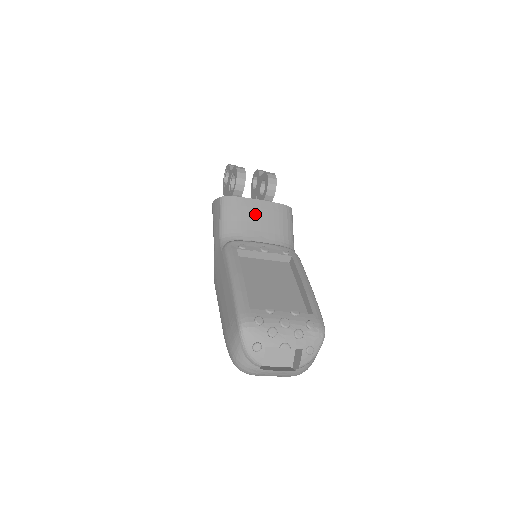
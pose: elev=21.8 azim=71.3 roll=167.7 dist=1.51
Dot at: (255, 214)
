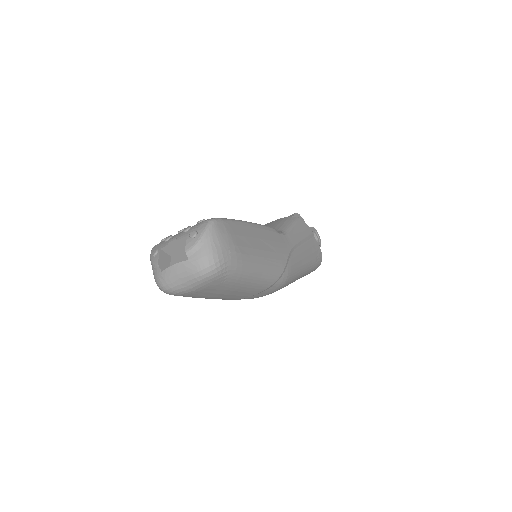
Dot at: occluded
